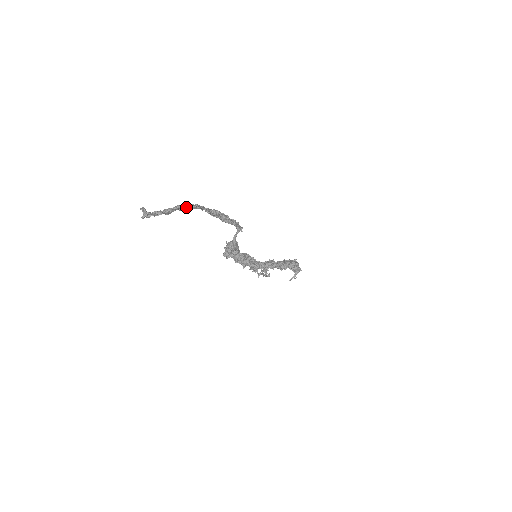
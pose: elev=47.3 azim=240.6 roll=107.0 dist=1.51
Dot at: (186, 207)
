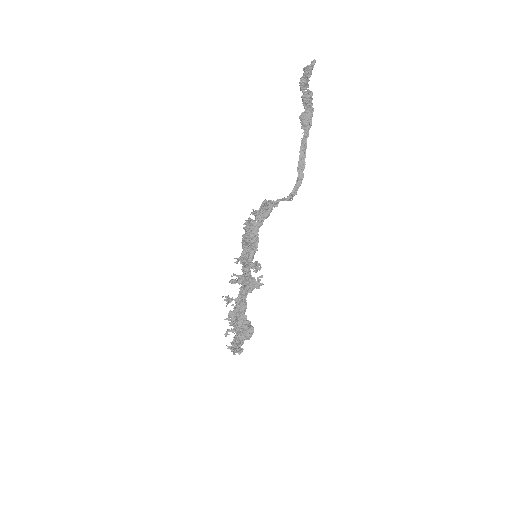
Dot at: (309, 114)
